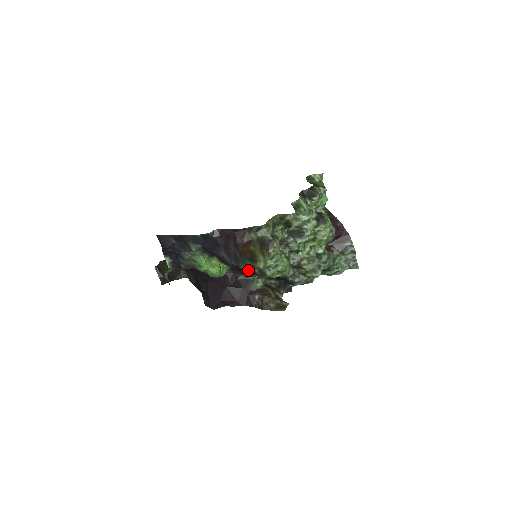
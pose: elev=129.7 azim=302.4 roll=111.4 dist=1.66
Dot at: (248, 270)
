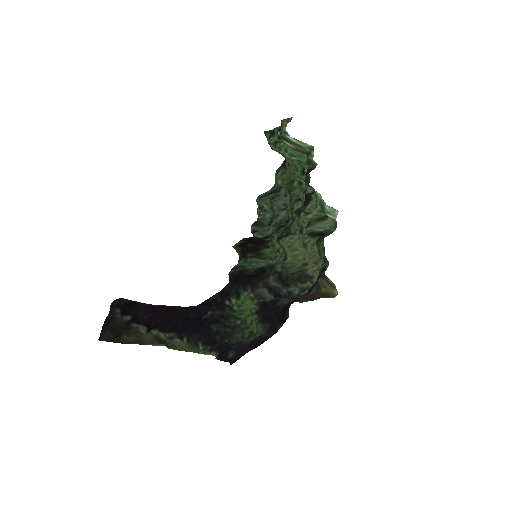
Dot at: (259, 276)
